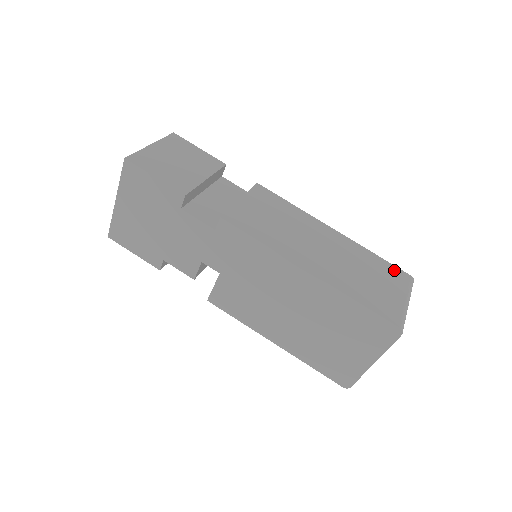
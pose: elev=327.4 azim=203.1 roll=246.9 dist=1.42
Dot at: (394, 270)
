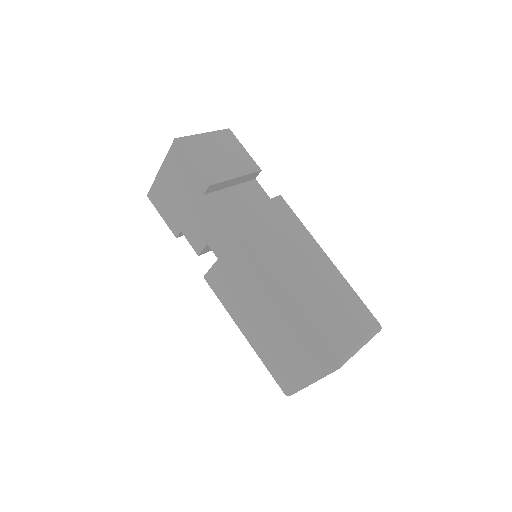
Dot at: (366, 313)
